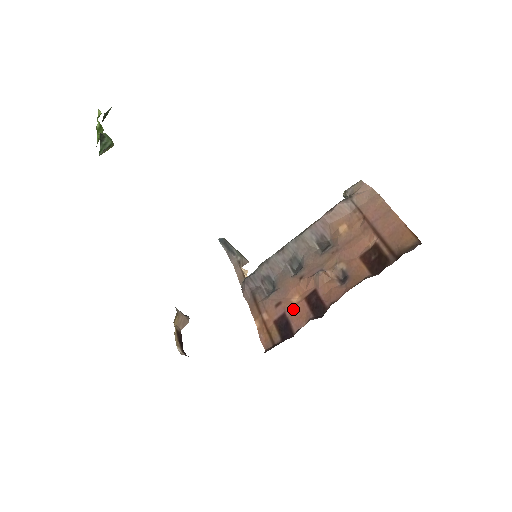
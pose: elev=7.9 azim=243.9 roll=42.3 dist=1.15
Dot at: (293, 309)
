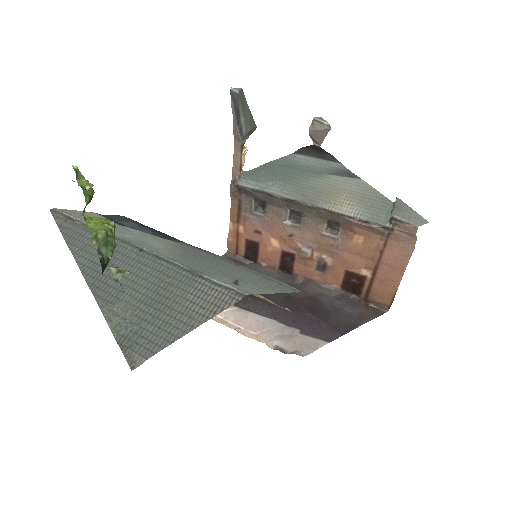
Dot at: (267, 249)
